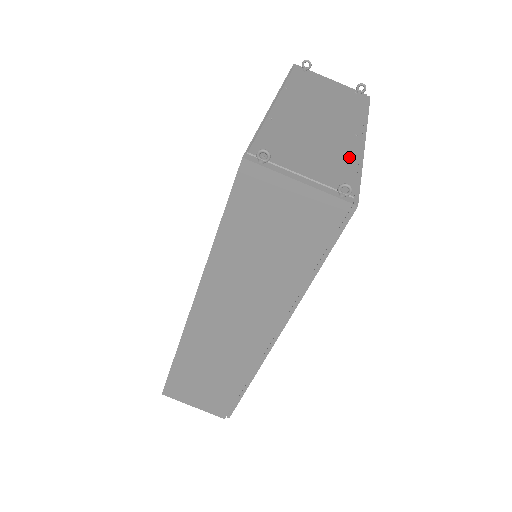
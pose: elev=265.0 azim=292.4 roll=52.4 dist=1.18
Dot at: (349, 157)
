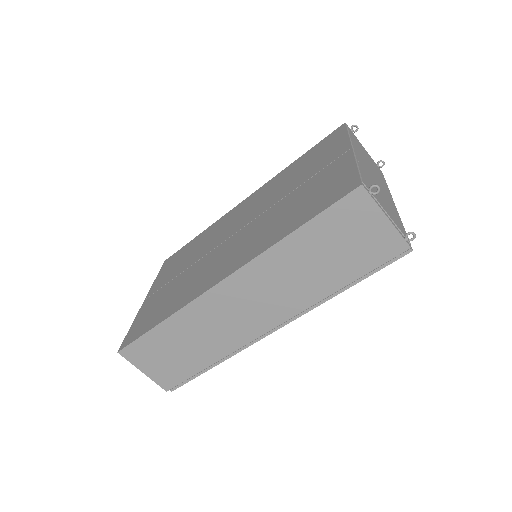
Dot at: (397, 213)
